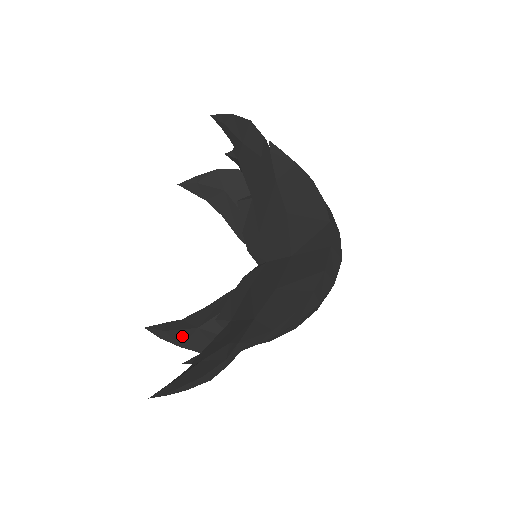
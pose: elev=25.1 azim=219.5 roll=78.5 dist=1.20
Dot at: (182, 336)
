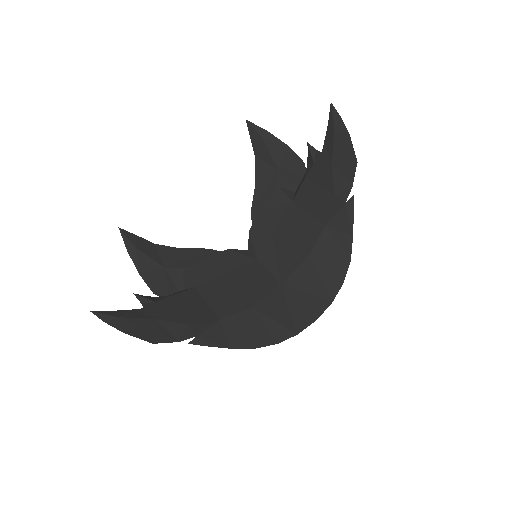
Dot at: (147, 265)
